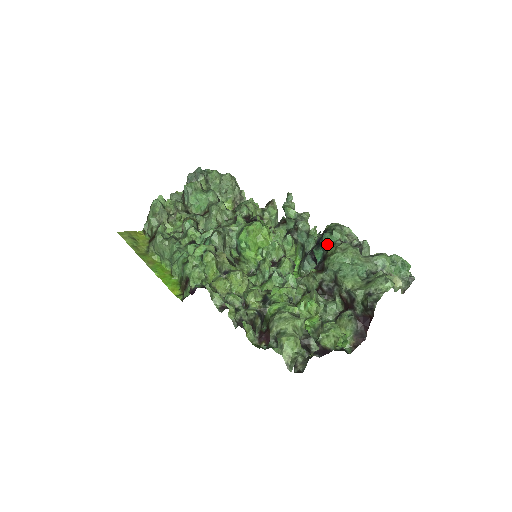
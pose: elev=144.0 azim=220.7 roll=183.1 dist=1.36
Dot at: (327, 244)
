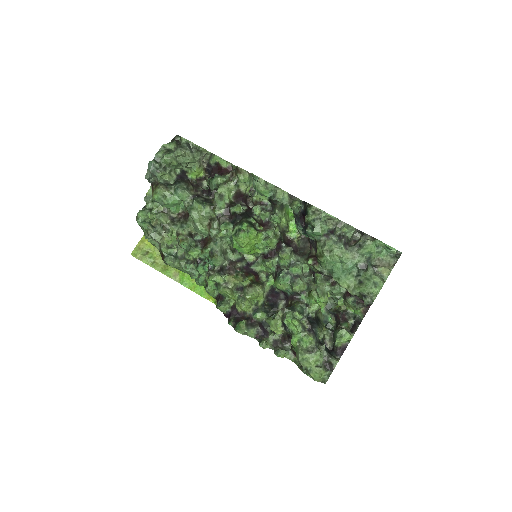
Dot at: (313, 237)
